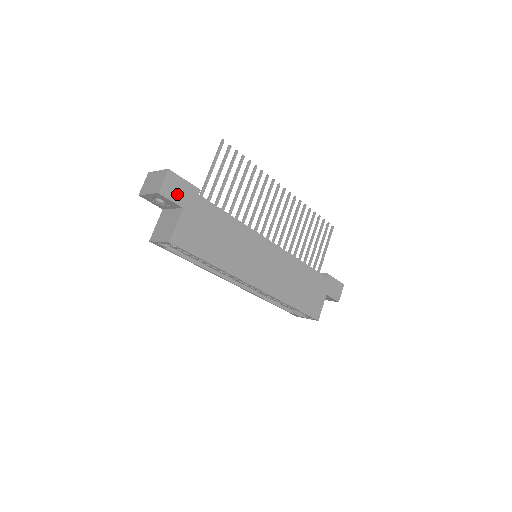
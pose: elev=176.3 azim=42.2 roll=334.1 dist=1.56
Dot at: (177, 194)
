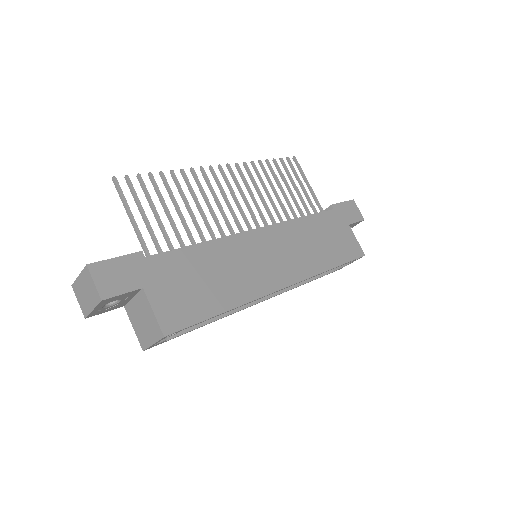
Dot at: (122, 281)
